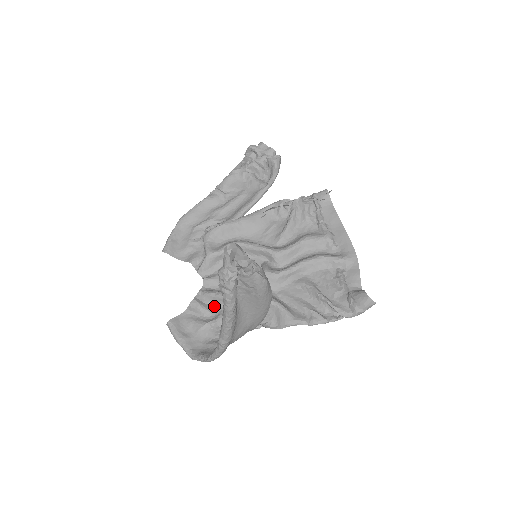
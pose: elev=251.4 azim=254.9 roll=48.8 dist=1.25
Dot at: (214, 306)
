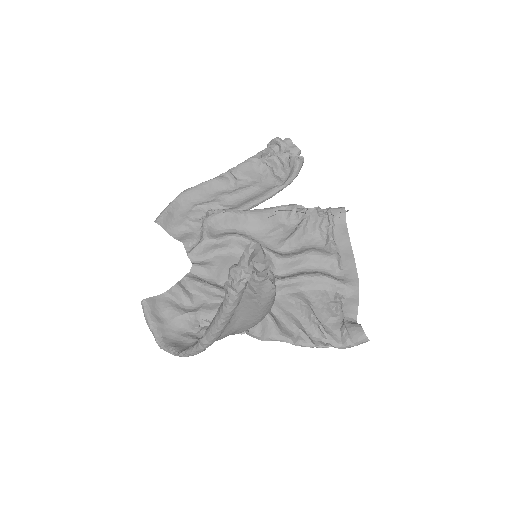
Dot at: (197, 296)
